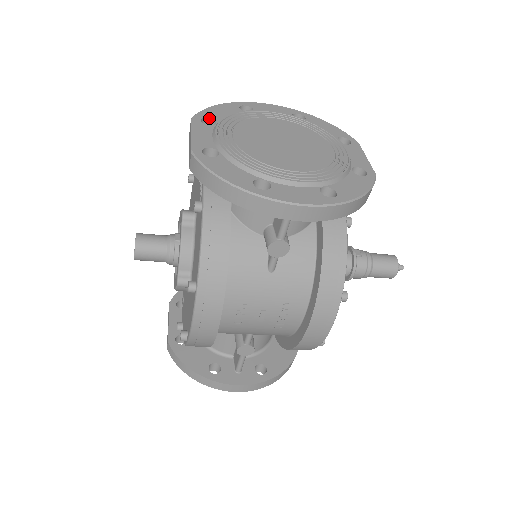
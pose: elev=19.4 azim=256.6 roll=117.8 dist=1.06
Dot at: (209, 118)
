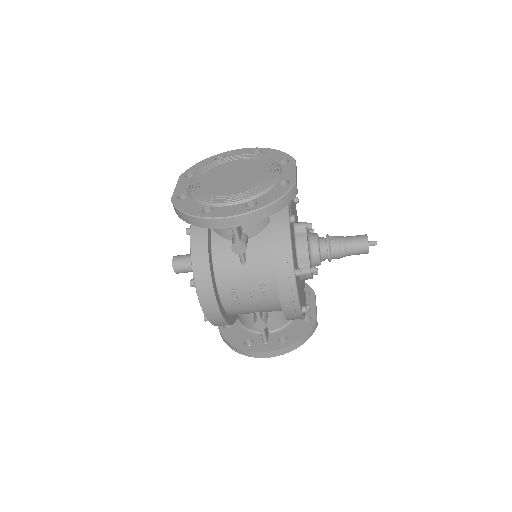
Dot at: (191, 173)
